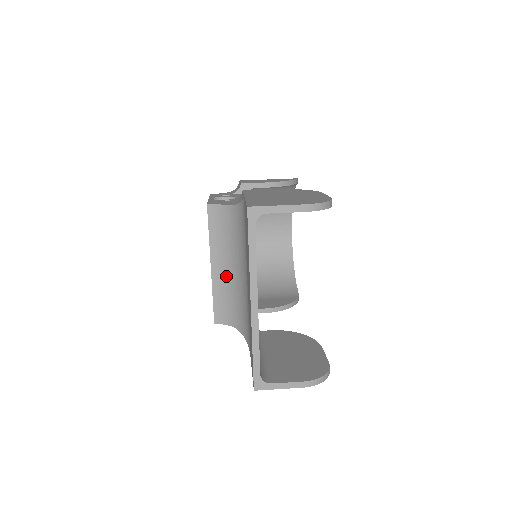
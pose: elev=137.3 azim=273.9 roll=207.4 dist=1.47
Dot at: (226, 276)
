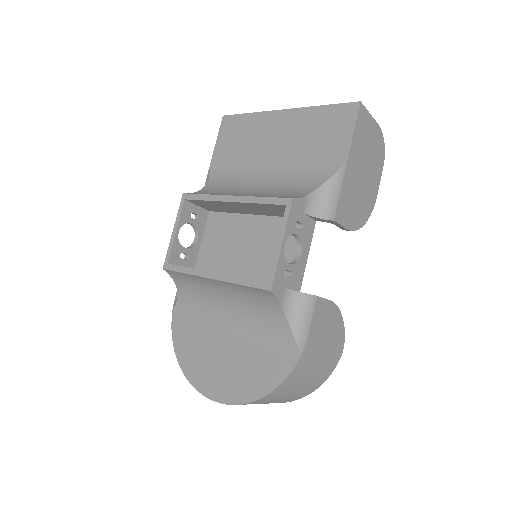
Dot at: (252, 194)
